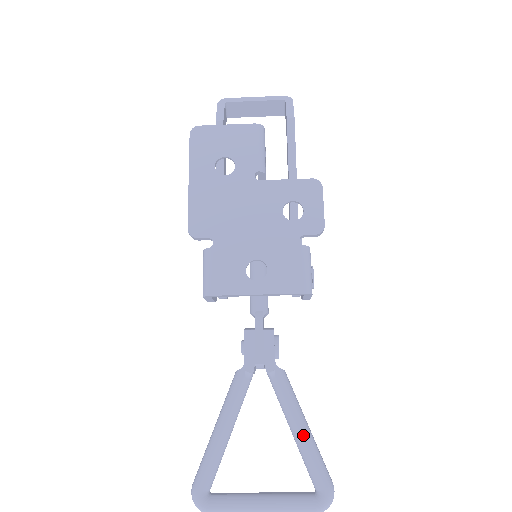
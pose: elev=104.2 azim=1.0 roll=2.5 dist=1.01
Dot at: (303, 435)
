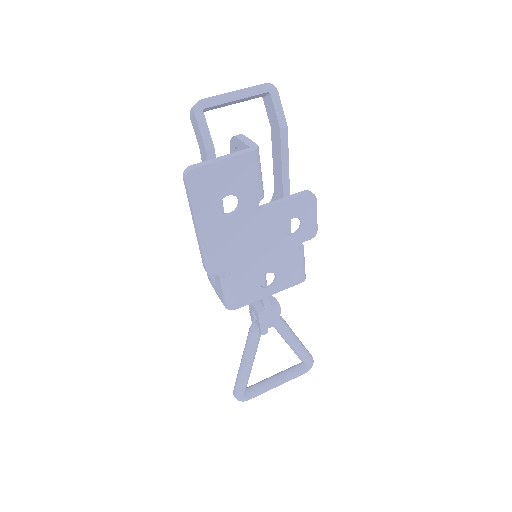
Dot at: (298, 347)
